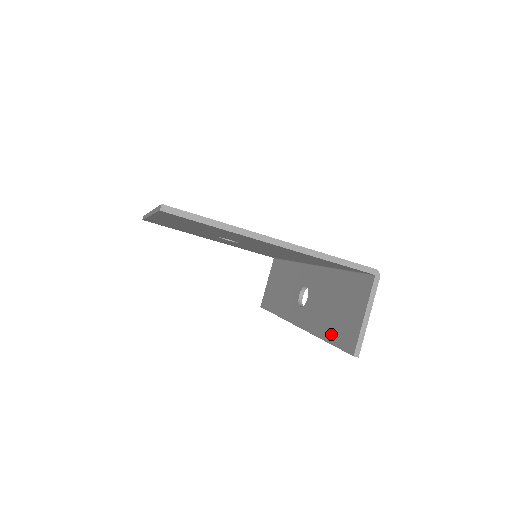
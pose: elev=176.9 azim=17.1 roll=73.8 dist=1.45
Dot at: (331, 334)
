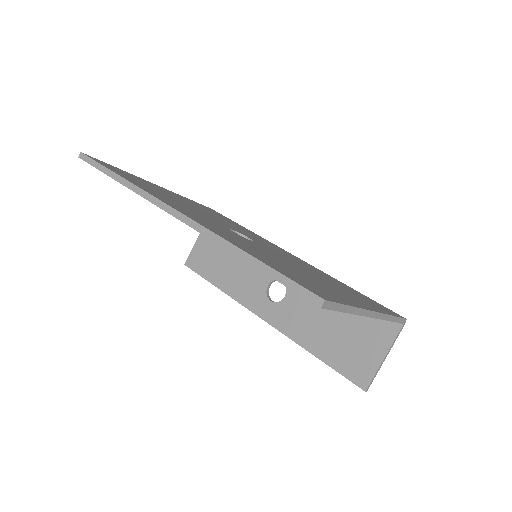
Dot at: (329, 355)
